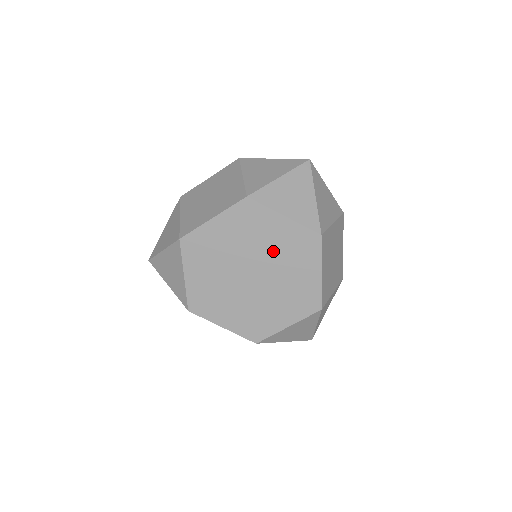
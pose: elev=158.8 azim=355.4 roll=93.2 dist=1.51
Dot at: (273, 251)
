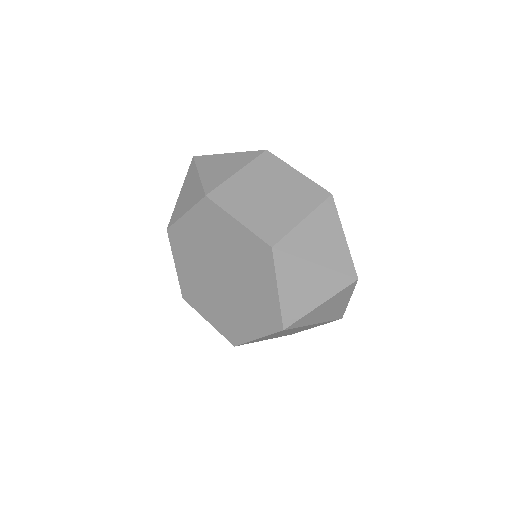
Dot at: (248, 289)
